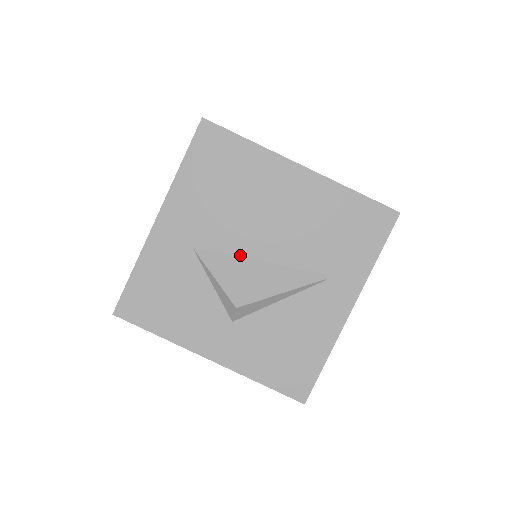
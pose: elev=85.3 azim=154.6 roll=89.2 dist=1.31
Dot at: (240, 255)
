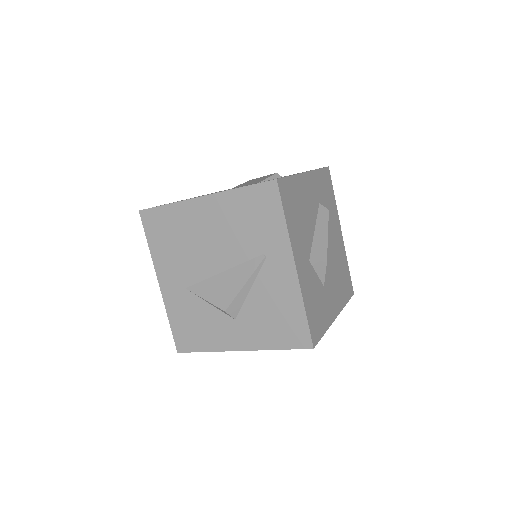
Dot at: (210, 276)
